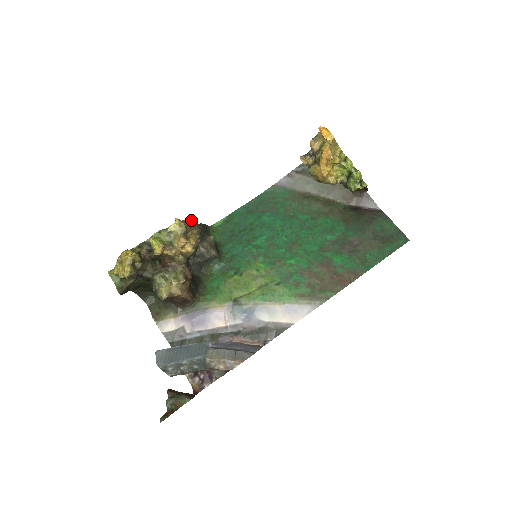
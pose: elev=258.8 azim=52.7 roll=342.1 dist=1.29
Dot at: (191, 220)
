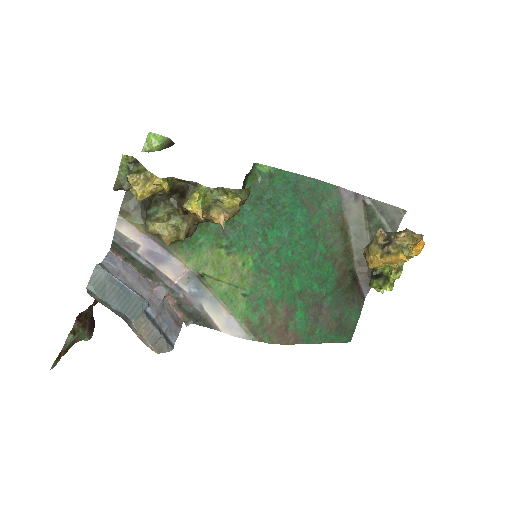
Dot at: (248, 192)
